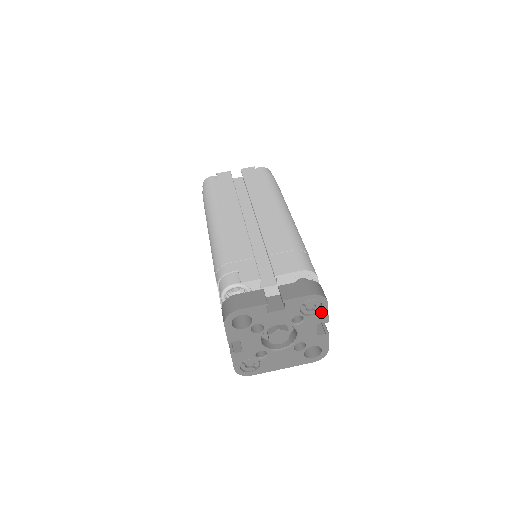
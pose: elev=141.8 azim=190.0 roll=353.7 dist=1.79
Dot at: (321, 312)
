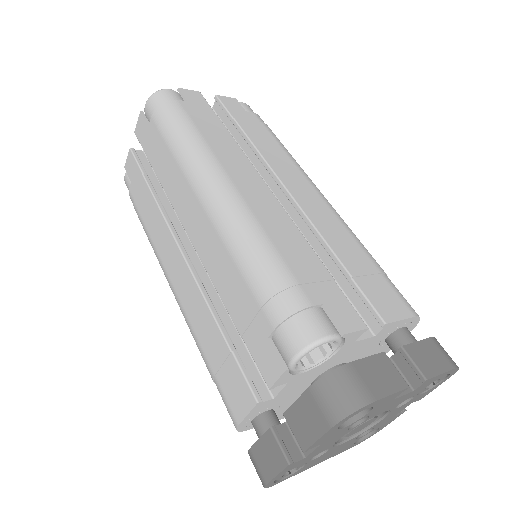
Dot at: (432, 388)
